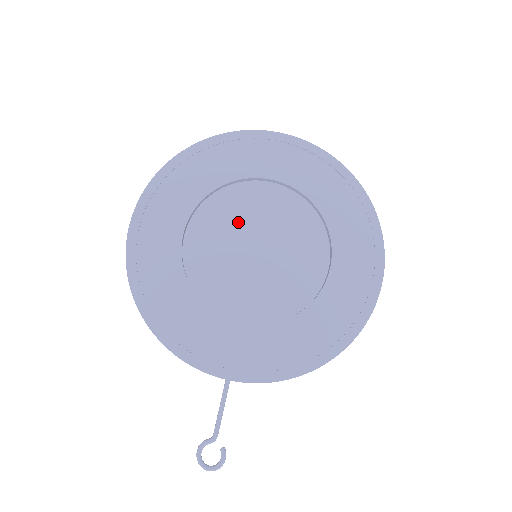
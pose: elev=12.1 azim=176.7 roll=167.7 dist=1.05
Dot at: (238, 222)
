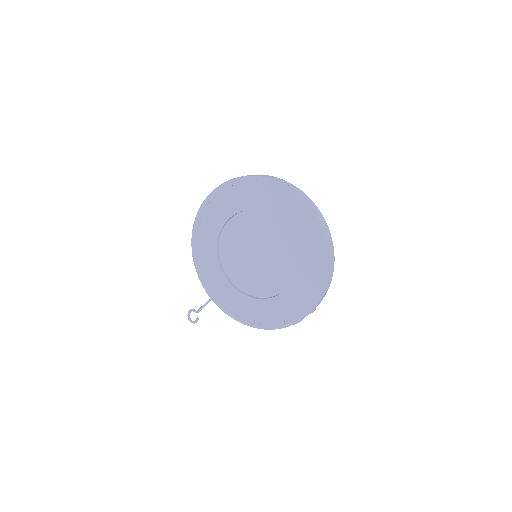
Dot at: (256, 234)
